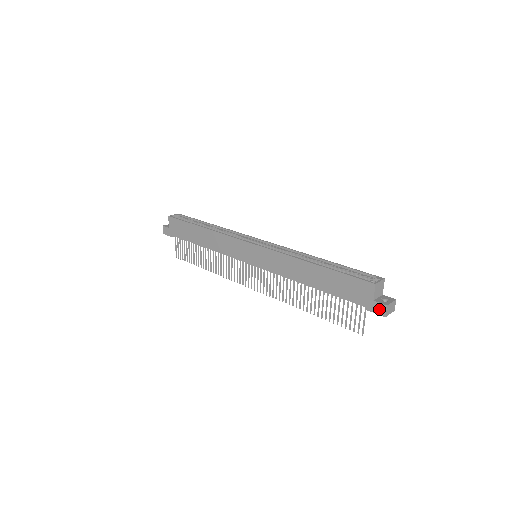
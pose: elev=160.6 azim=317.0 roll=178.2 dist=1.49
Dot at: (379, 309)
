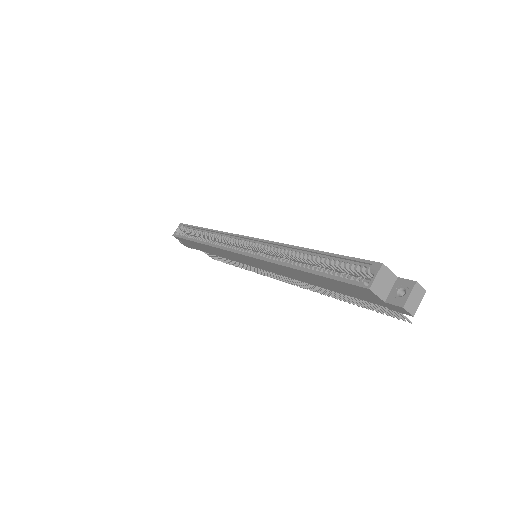
Dot at: (399, 310)
